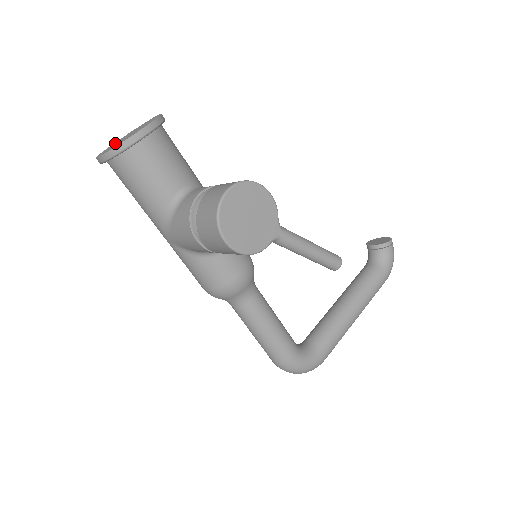
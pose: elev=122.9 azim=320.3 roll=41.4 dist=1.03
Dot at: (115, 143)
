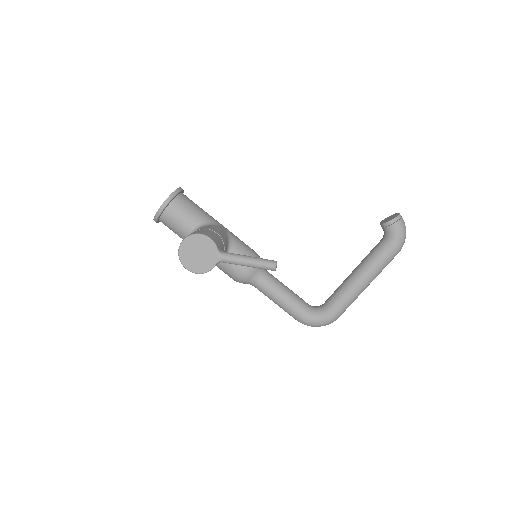
Dot at: occluded
